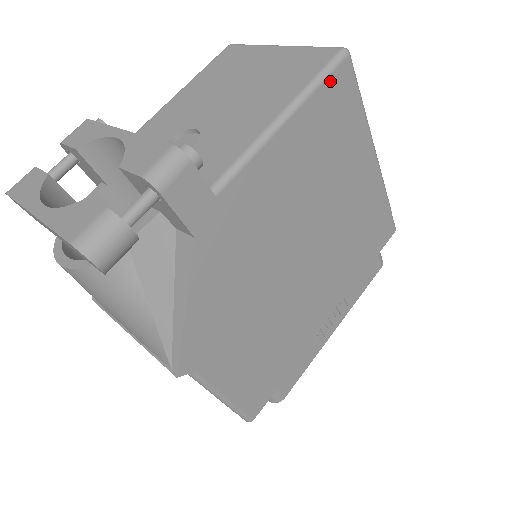
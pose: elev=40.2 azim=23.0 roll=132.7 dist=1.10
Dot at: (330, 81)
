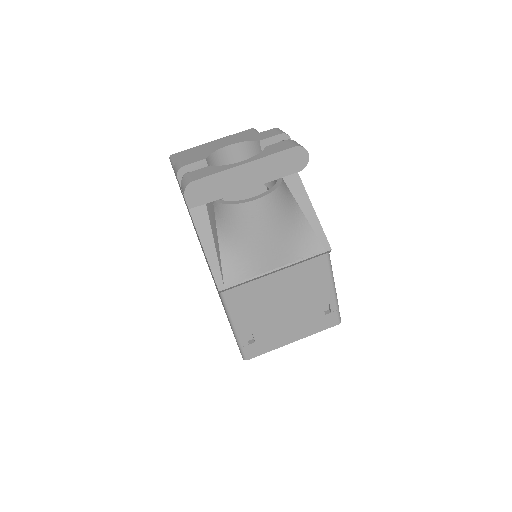
Dot at: occluded
